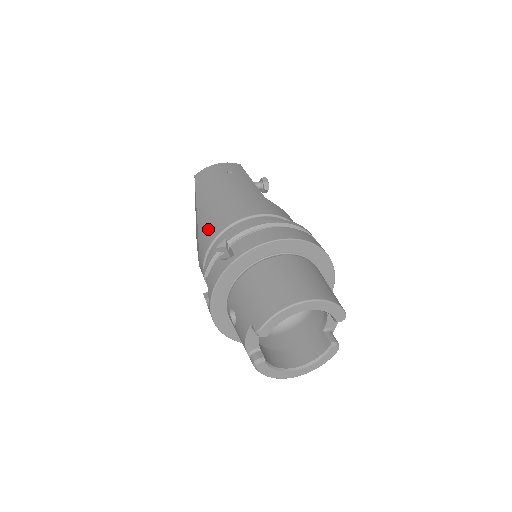
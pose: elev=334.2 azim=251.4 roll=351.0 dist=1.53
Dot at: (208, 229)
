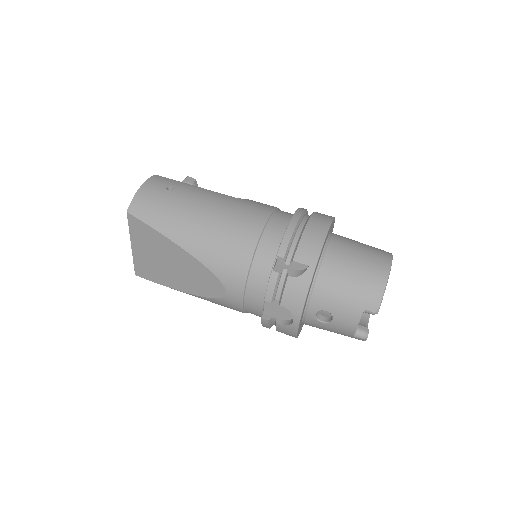
Dot at: (228, 258)
